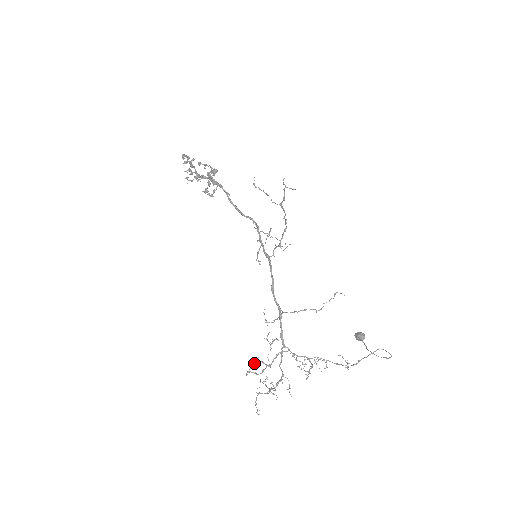
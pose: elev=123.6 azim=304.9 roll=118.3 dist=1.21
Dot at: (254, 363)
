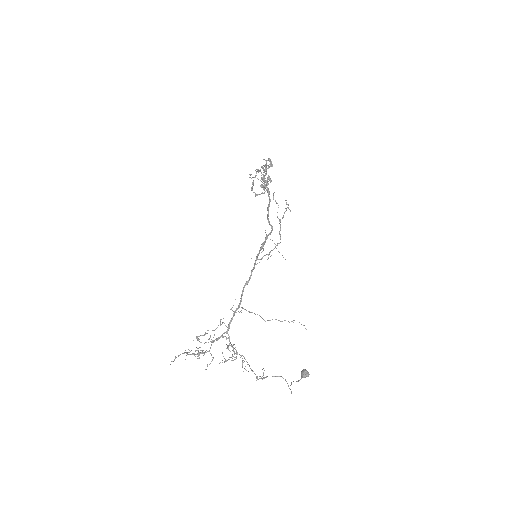
Dot at: (205, 333)
